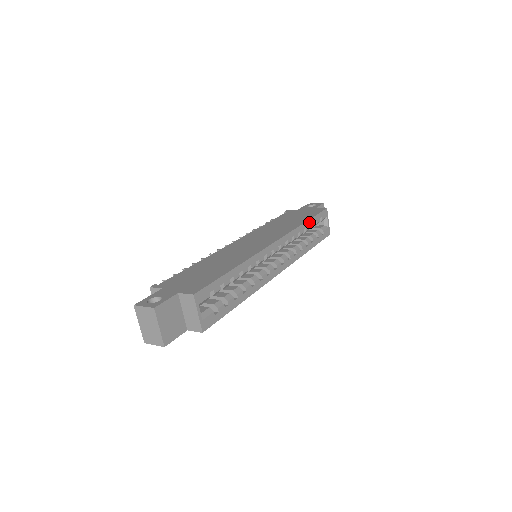
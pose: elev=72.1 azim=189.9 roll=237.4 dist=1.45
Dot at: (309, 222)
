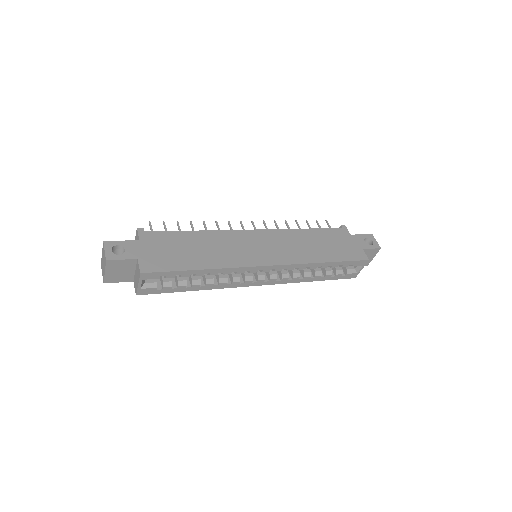
Dot at: (331, 263)
